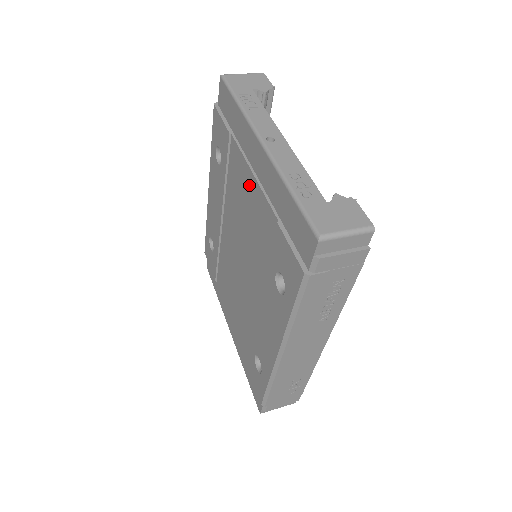
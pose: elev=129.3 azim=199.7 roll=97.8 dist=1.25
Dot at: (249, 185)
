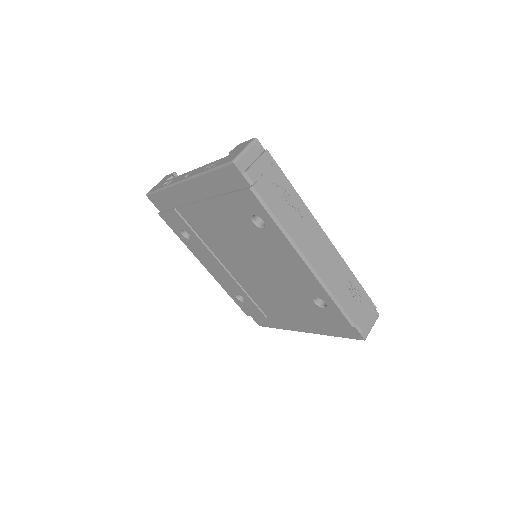
Dot at: (203, 212)
